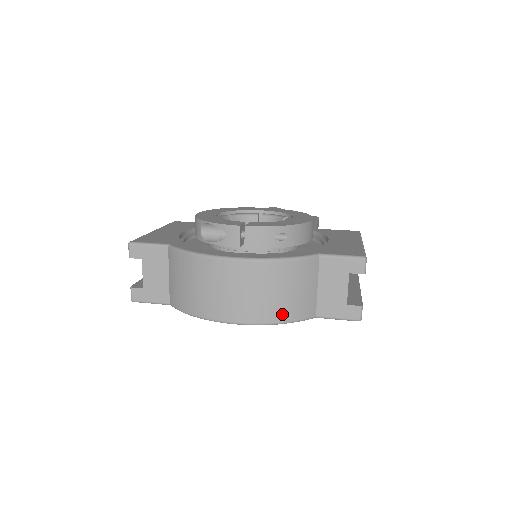
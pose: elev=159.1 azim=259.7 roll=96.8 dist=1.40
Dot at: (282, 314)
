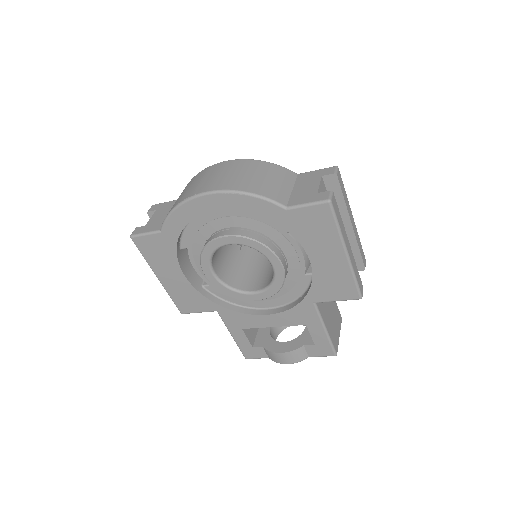
Dot at: (252, 188)
